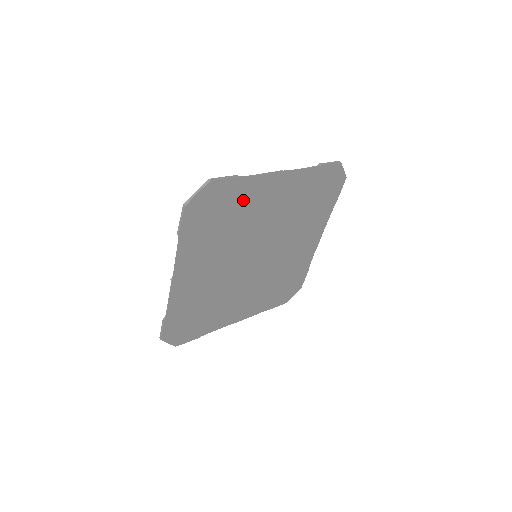
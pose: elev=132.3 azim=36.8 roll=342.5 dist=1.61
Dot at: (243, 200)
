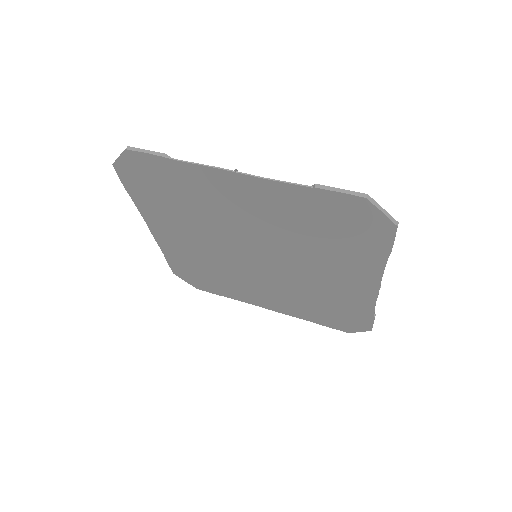
Dot at: (189, 185)
